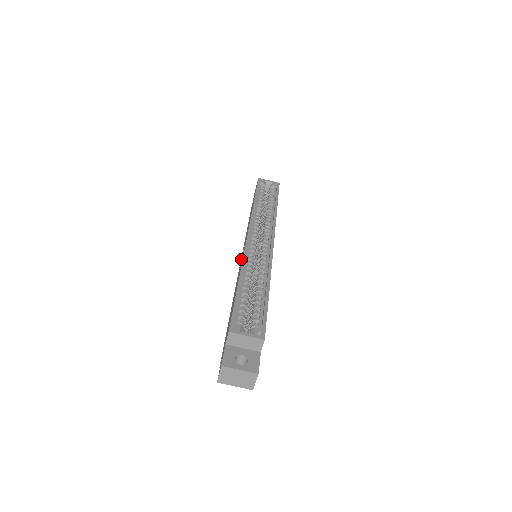
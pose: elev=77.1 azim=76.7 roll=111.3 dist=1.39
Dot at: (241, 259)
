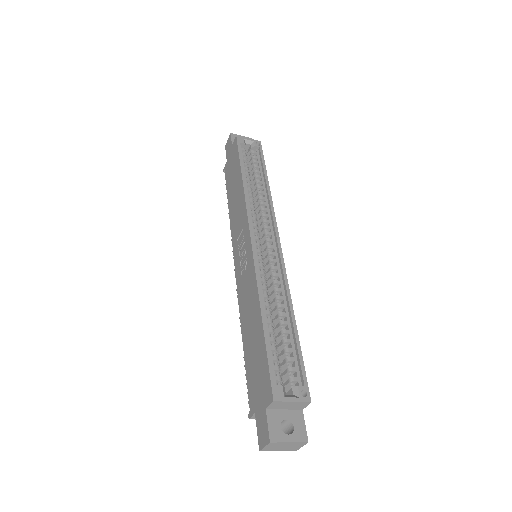
Dot at: (239, 261)
